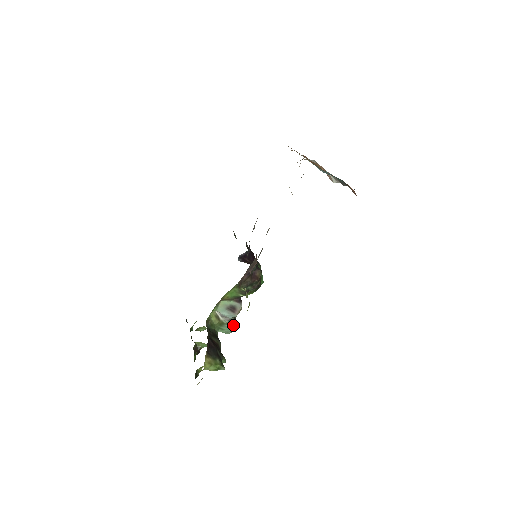
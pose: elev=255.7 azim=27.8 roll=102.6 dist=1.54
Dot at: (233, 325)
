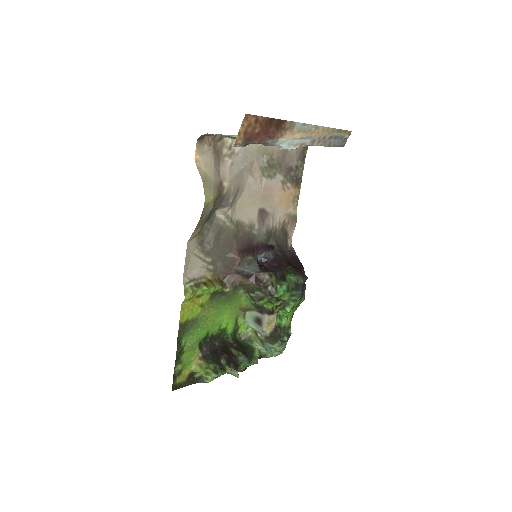
Dot at: (270, 343)
